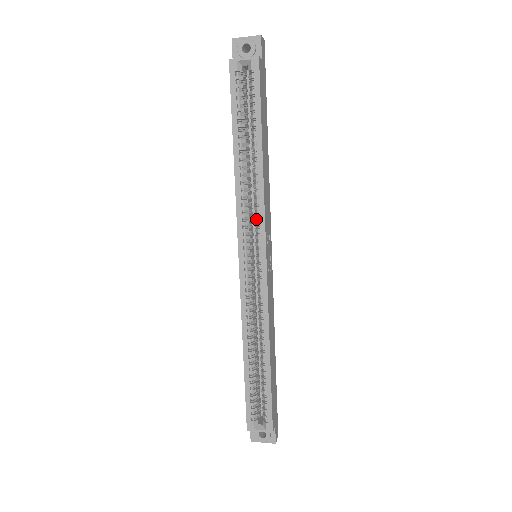
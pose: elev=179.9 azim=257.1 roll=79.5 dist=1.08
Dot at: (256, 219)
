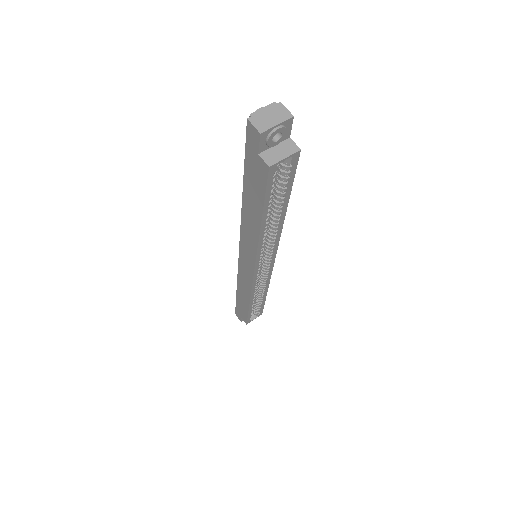
Dot at: (268, 246)
